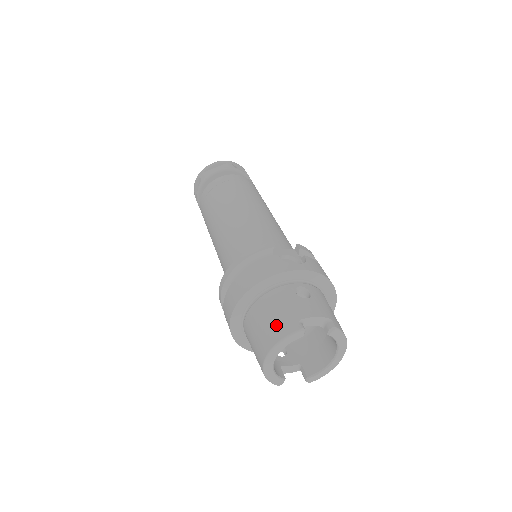
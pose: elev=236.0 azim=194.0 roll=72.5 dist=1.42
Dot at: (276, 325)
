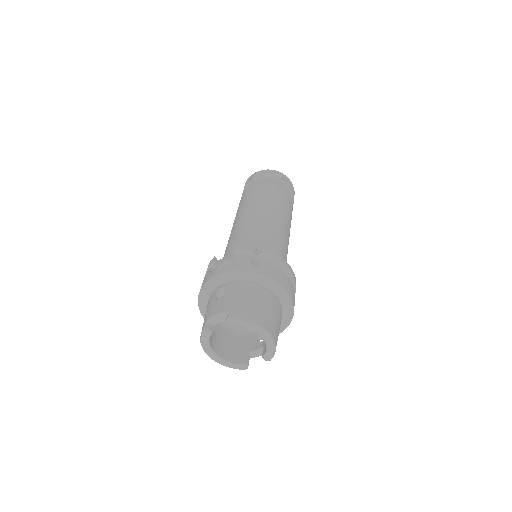
Dot at: occluded
